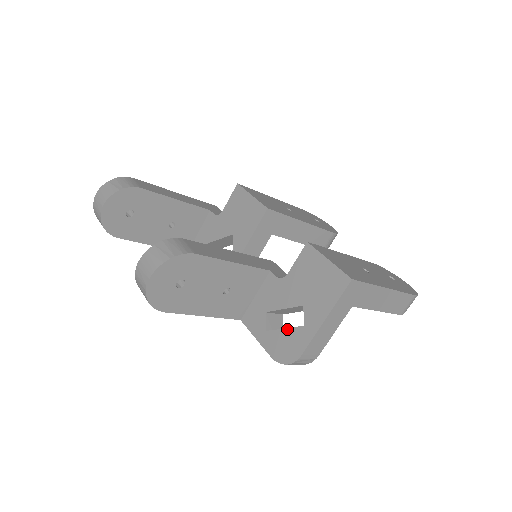
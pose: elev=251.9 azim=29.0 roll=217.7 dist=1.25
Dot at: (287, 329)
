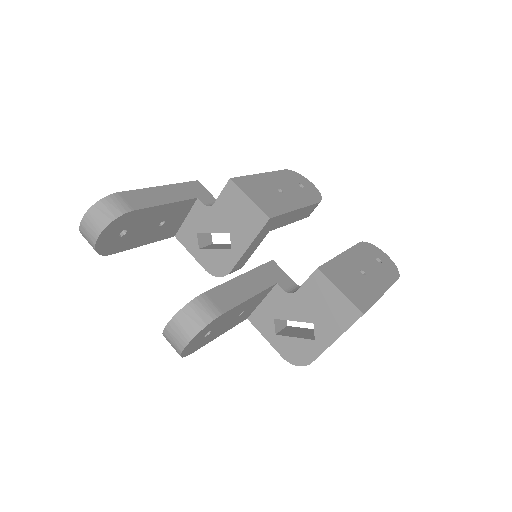
Dot at: (297, 339)
